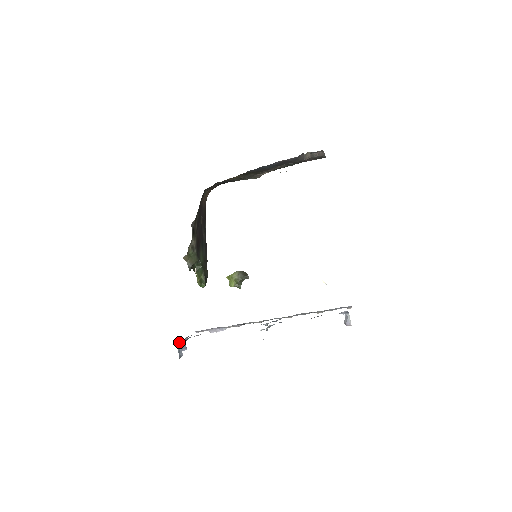
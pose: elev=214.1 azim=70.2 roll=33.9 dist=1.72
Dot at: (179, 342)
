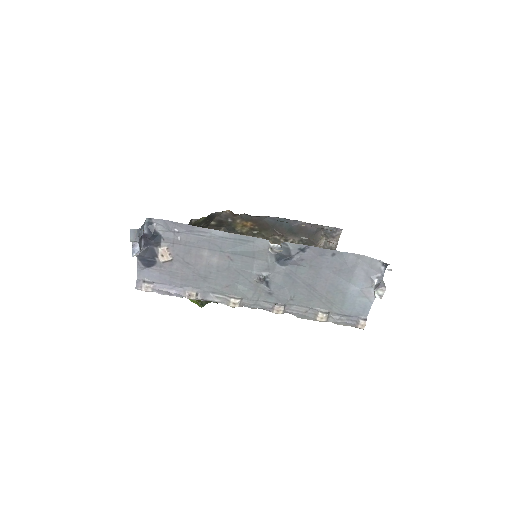
Dot at: (144, 228)
